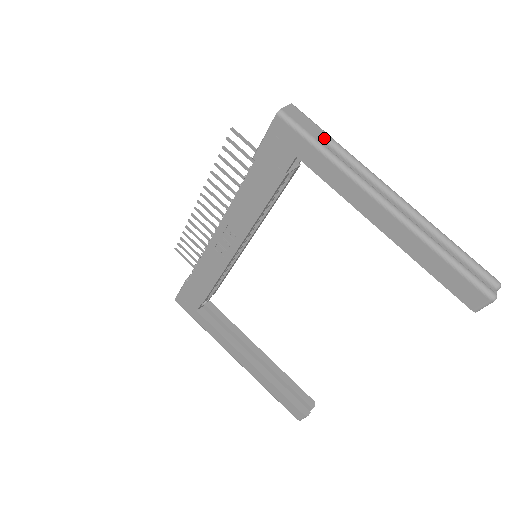
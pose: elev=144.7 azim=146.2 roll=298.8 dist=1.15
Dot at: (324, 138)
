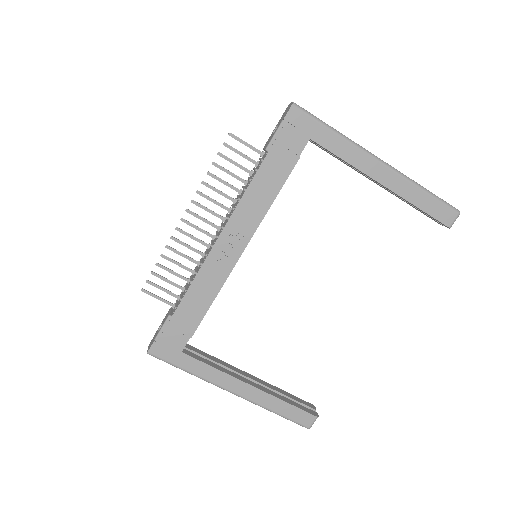
Dot at: occluded
